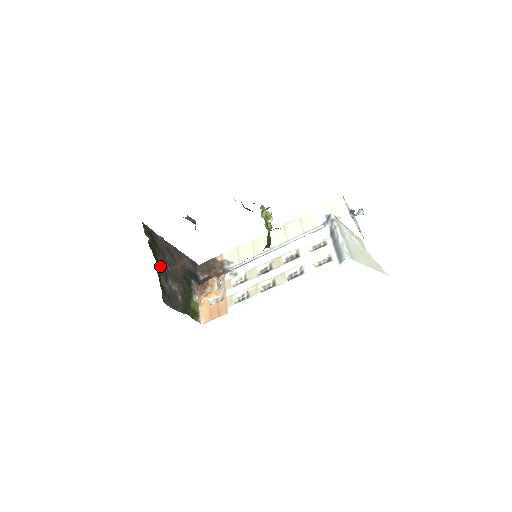
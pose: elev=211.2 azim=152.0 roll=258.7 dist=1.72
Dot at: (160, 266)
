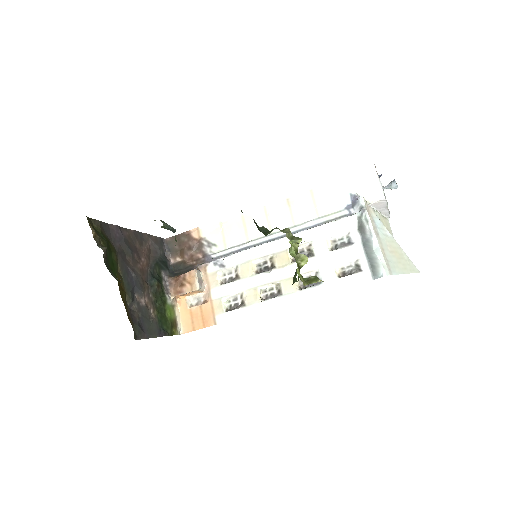
Dot at: (122, 279)
